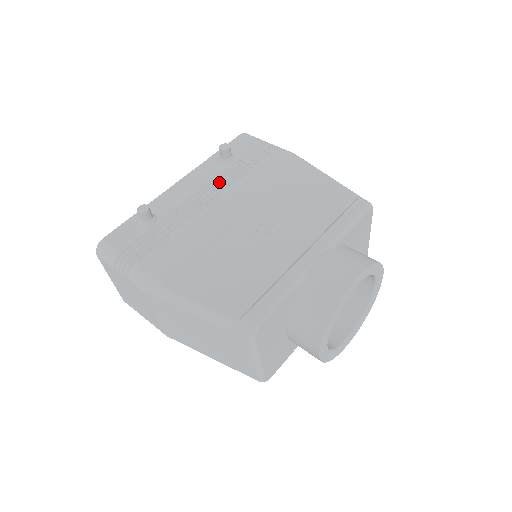
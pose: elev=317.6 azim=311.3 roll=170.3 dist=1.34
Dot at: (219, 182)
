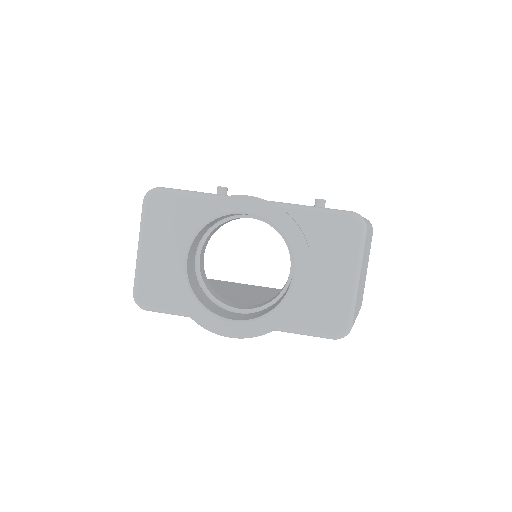
Dot at: occluded
